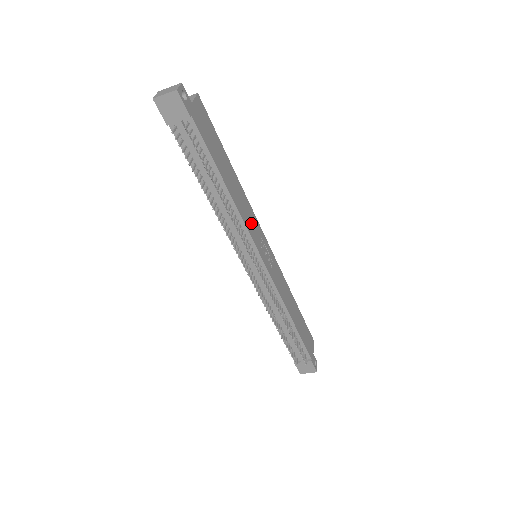
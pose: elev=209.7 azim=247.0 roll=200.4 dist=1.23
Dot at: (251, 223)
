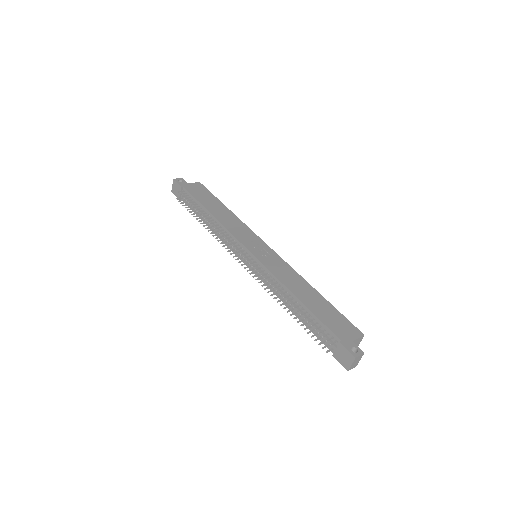
Dot at: (240, 232)
